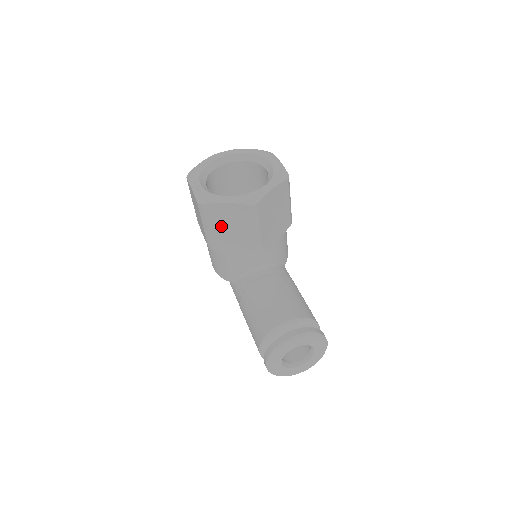
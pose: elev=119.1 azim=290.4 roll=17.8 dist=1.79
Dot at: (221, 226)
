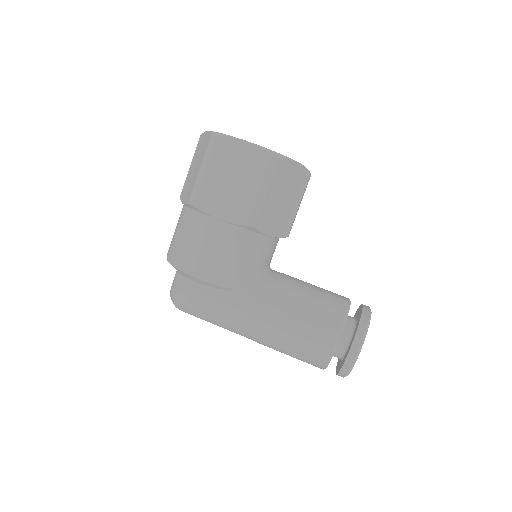
Dot at: (279, 193)
